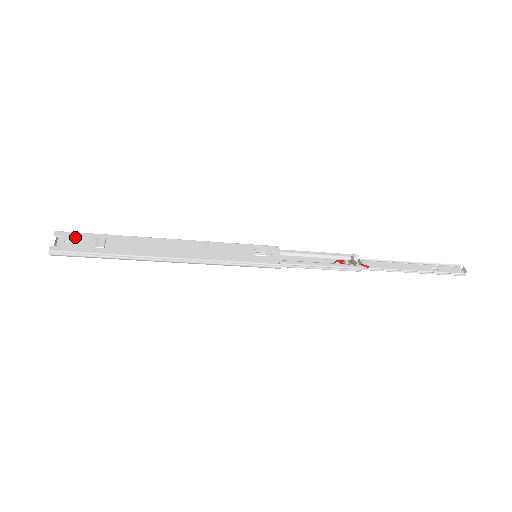
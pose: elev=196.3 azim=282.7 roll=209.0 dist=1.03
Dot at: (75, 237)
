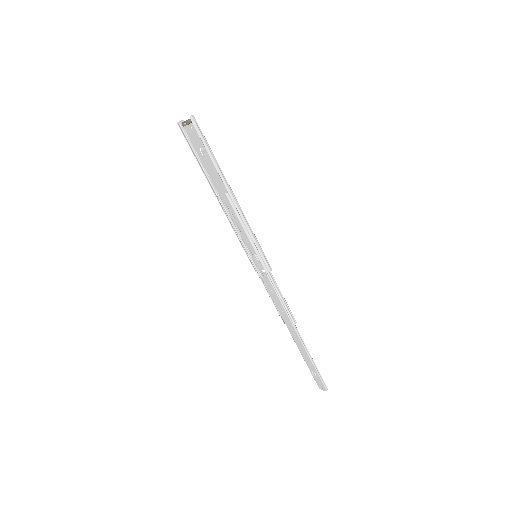
Dot at: (191, 134)
